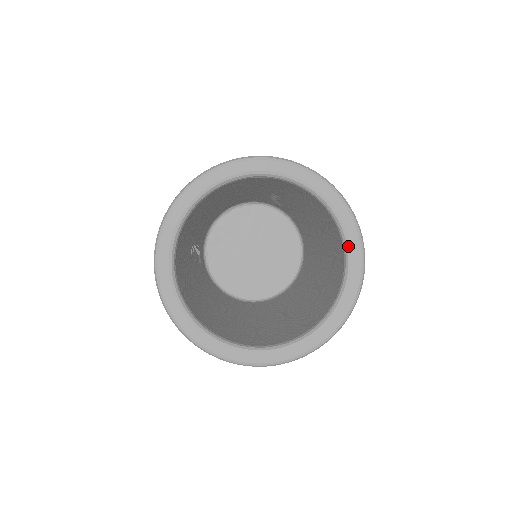
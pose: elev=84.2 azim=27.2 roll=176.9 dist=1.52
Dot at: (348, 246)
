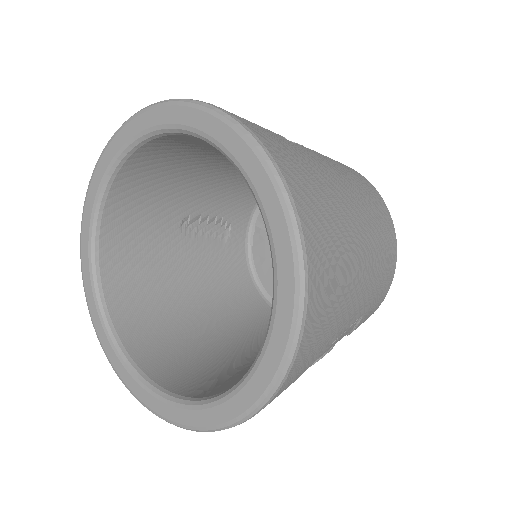
Dot at: (275, 297)
